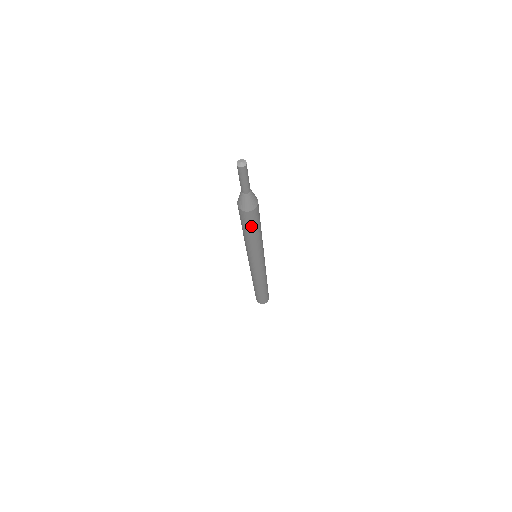
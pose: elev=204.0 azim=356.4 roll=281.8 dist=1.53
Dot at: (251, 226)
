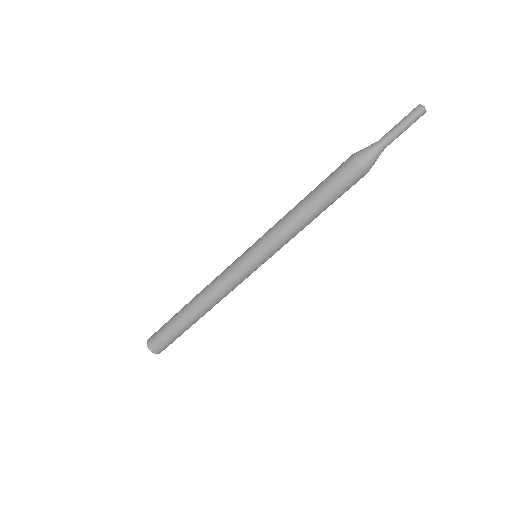
Dot at: (338, 195)
